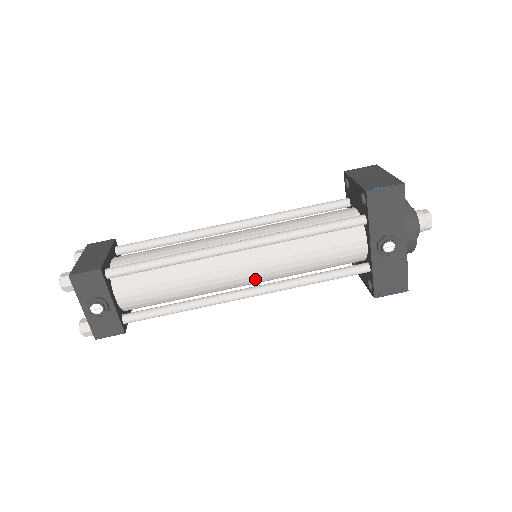
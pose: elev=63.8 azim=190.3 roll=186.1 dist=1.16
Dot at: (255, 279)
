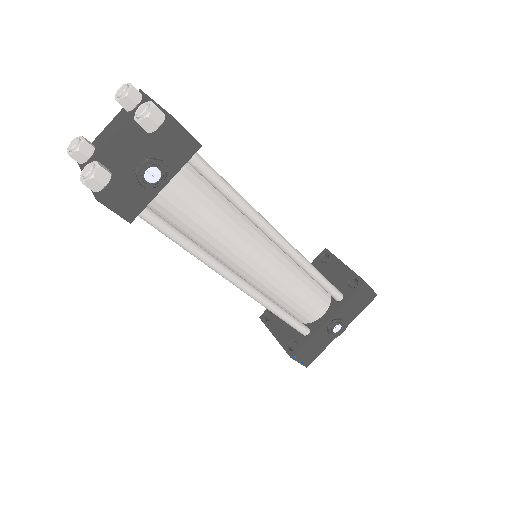
Dot at: (254, 276)
